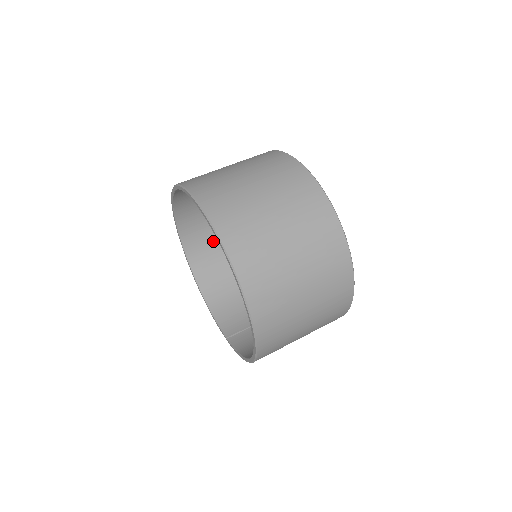
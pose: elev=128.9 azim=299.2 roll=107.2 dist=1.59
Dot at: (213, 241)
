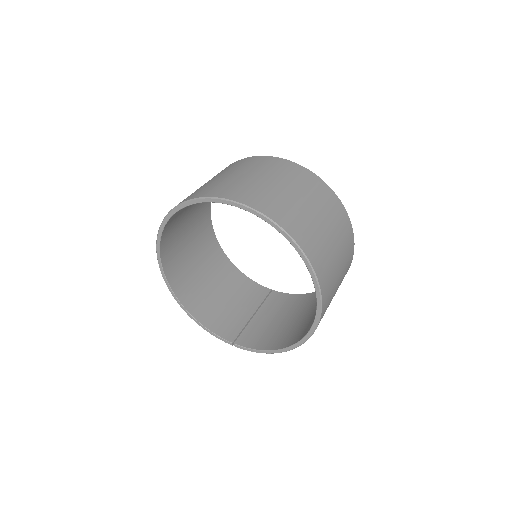
Dot at: (182, 255)
